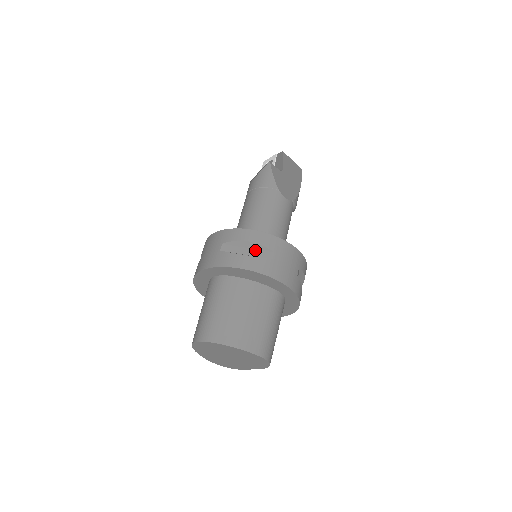
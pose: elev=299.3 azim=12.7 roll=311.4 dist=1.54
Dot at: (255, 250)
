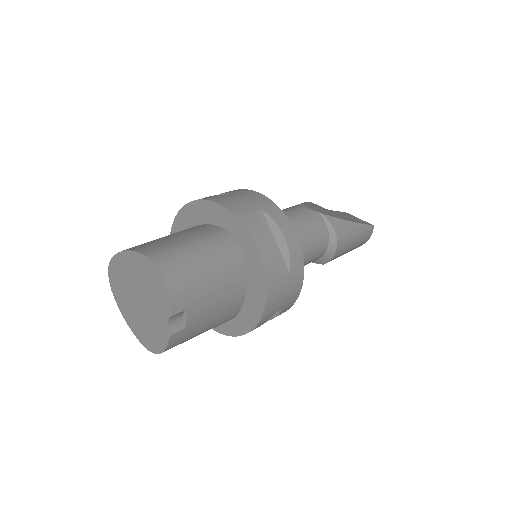
Dot at: occluded
